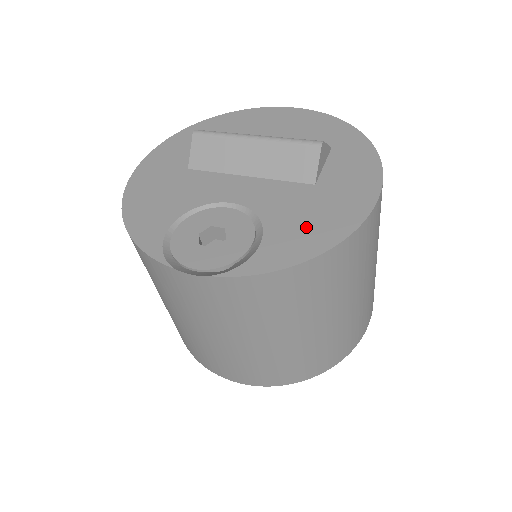
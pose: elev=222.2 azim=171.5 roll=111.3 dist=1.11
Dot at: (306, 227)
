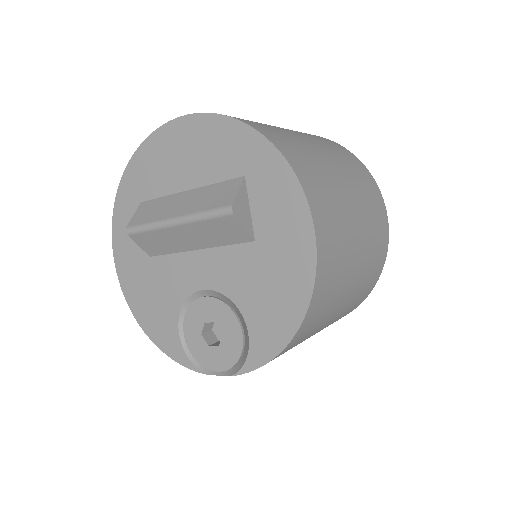
Dot at: (272, 302)
